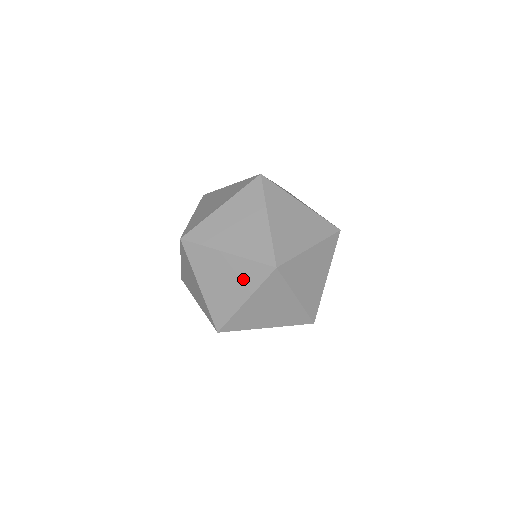
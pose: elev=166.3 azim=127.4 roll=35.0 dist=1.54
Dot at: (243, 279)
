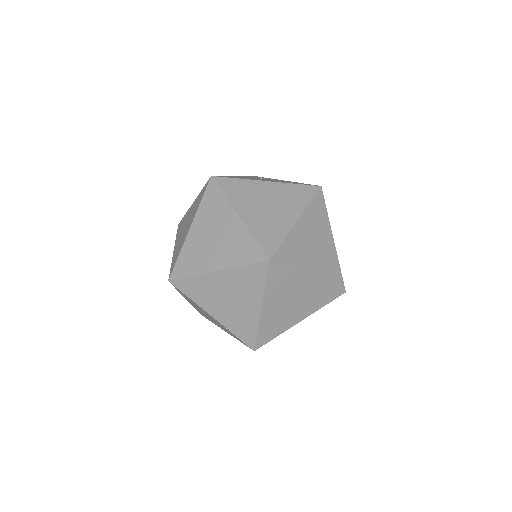
Dot at: (225, 329)
